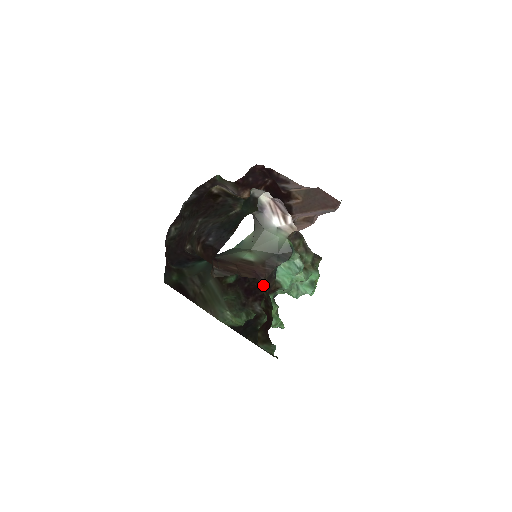
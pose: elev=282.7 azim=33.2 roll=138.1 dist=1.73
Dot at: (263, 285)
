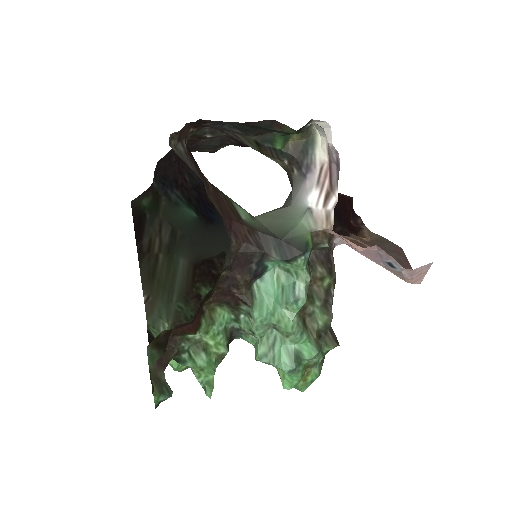
Dot at: occluded
